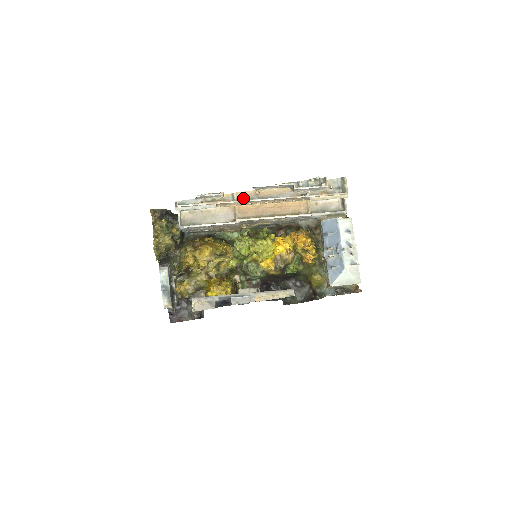
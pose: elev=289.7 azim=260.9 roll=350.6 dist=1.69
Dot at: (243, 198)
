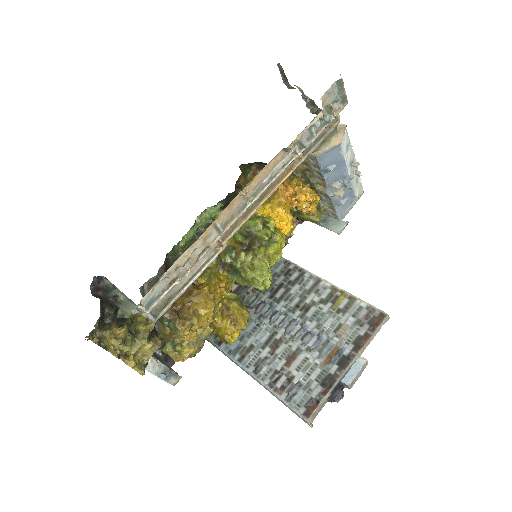
Dot at: (230, 218)
